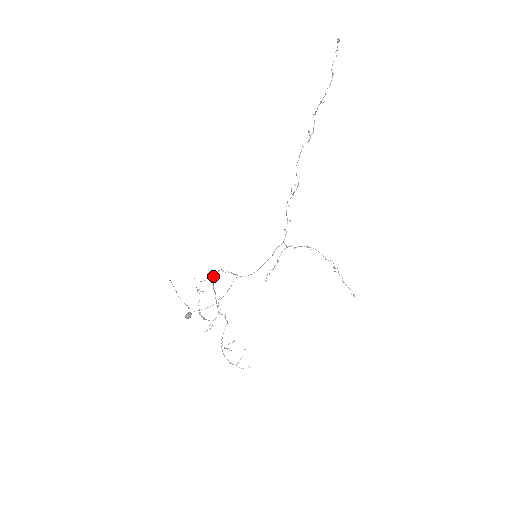
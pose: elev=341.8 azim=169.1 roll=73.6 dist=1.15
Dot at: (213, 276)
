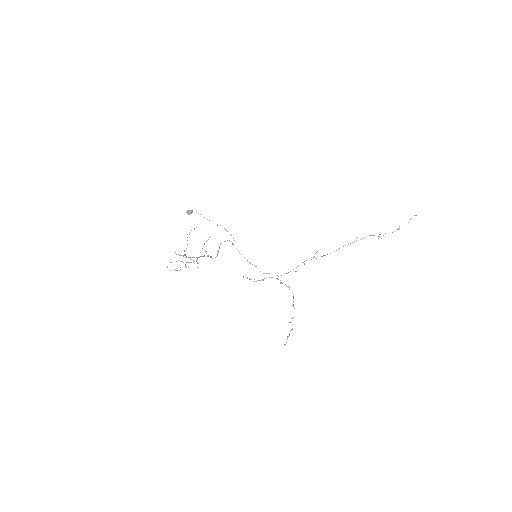
Dot at: (217, 255)
